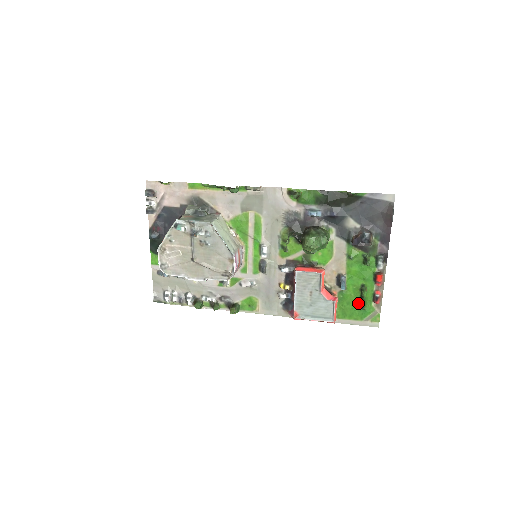
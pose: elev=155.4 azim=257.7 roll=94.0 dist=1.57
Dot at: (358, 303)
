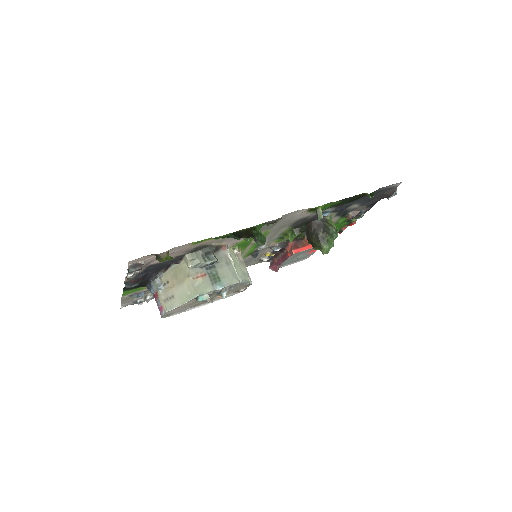
Dot at: occluded
